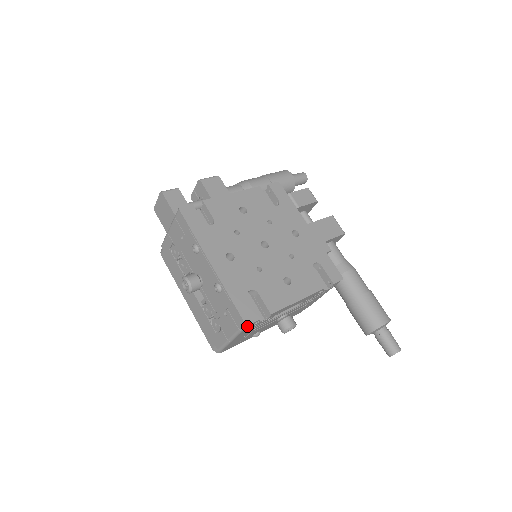
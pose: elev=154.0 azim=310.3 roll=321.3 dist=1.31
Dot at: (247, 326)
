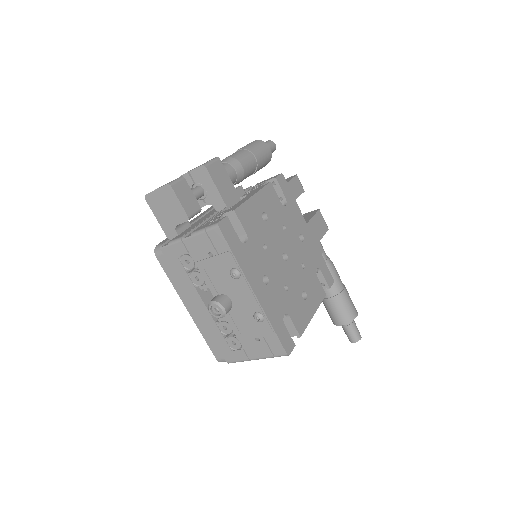
Dot at: (286, 355)
